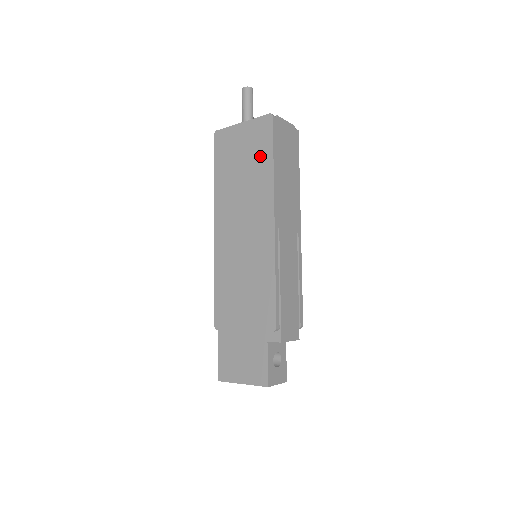
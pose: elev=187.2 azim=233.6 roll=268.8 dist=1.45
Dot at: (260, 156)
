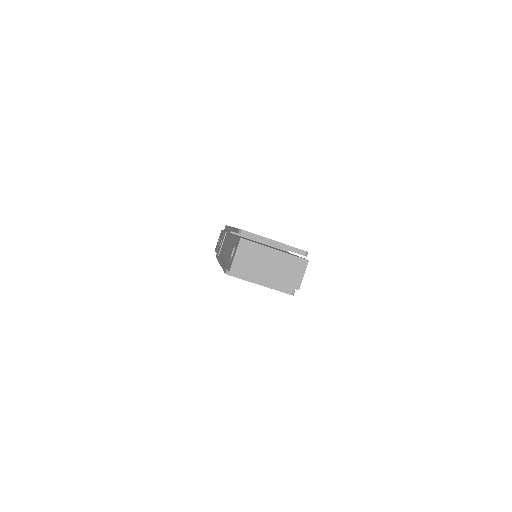
Dot at: occluded
